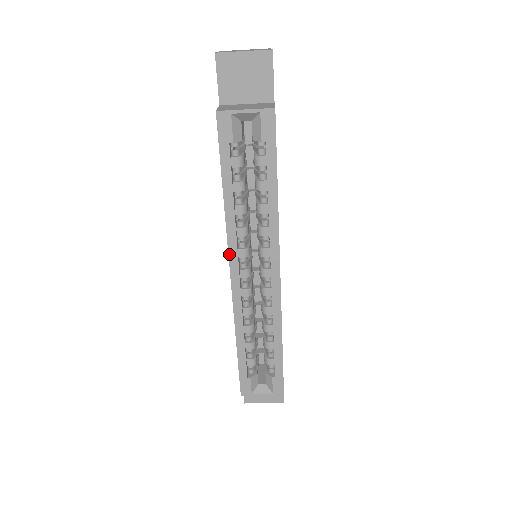
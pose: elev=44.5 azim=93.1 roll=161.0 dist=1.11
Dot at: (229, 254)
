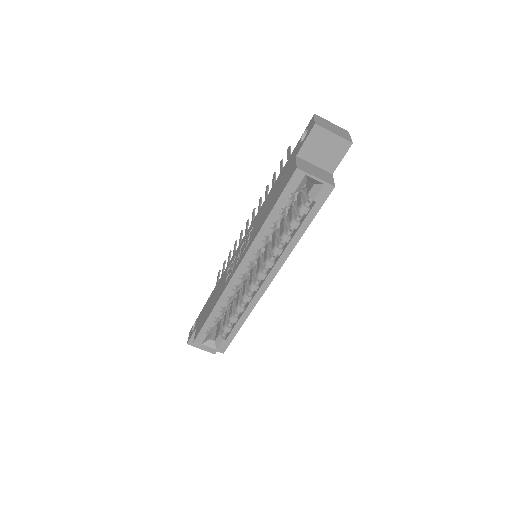
Dot at: (246, 255)
